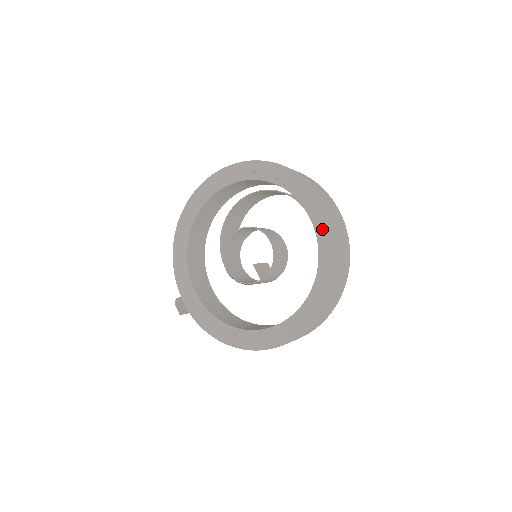
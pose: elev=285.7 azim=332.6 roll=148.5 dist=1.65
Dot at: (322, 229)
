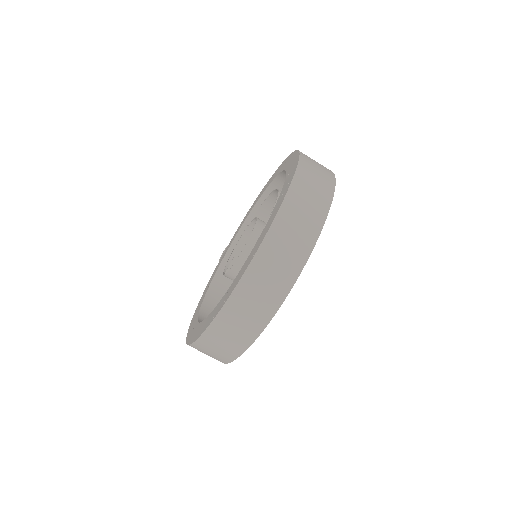
Dot at: (245, 264)
